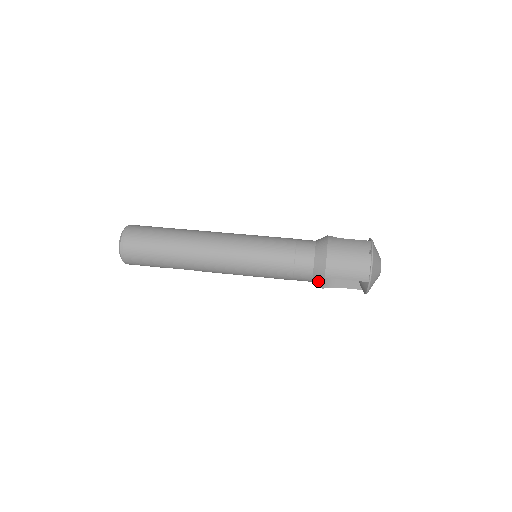
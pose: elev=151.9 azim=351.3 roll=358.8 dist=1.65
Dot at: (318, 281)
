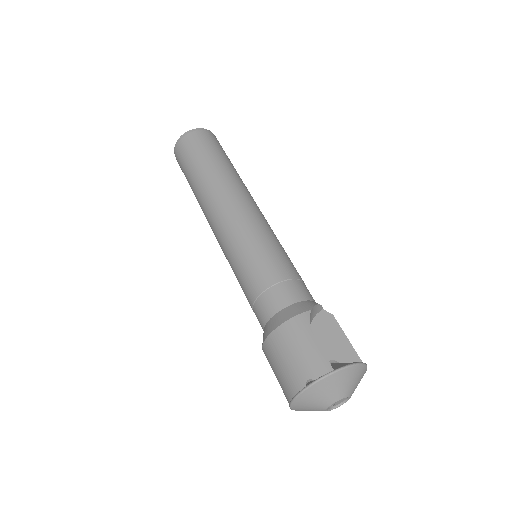
Dot at: occluded
